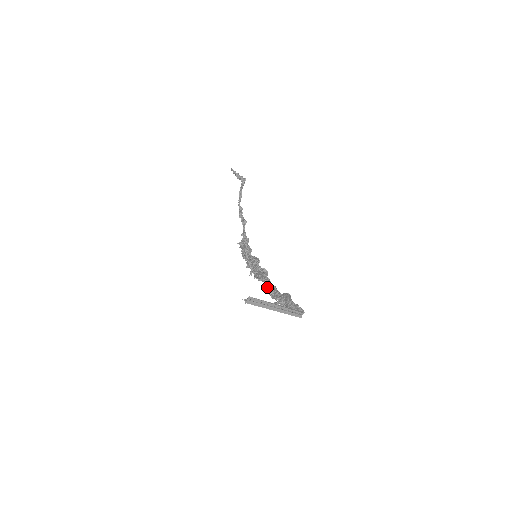
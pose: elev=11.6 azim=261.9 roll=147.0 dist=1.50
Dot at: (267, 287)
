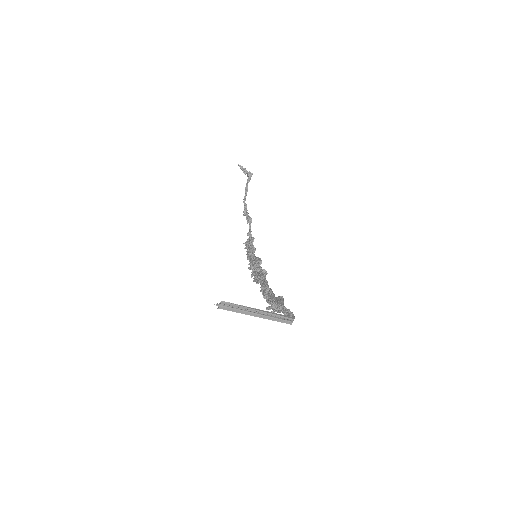
Dot at: (263, 290)
